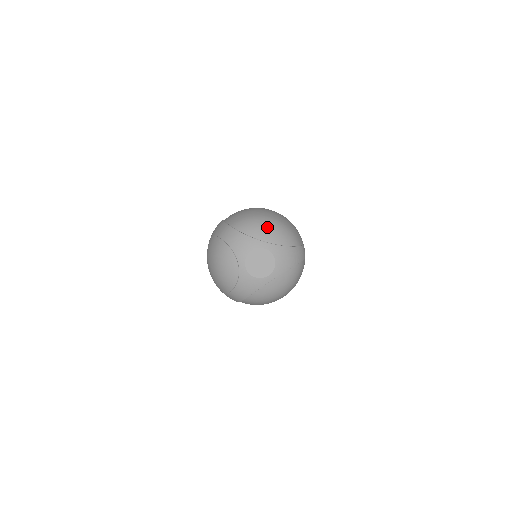
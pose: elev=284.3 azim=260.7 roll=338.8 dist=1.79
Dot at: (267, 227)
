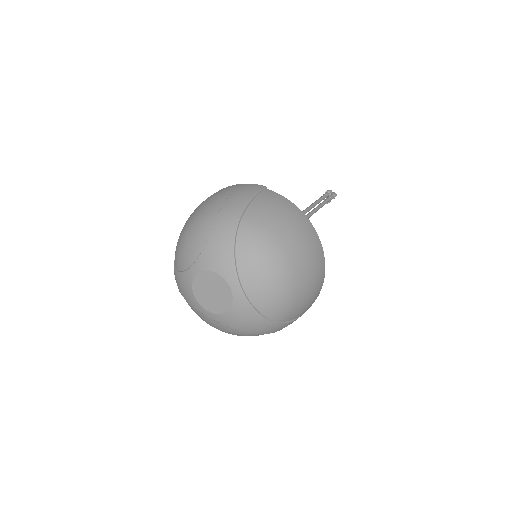
Dot at: (266, 273)
